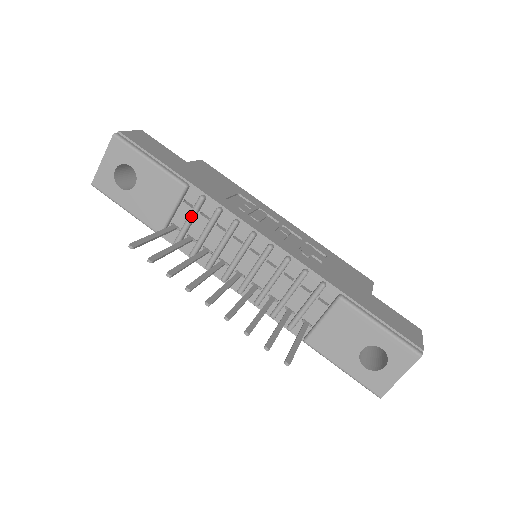
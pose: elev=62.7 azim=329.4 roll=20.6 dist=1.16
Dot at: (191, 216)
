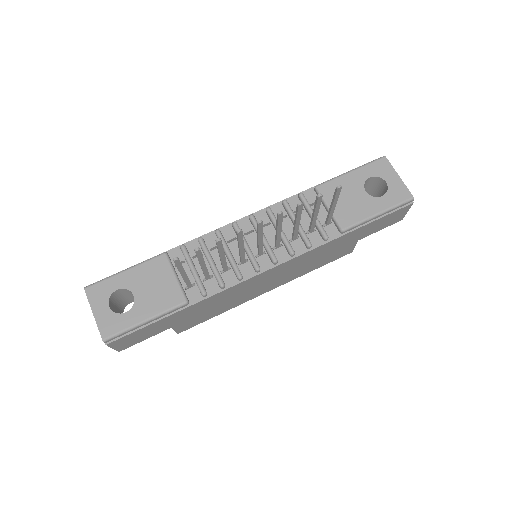
Dot at: (190, 262)
